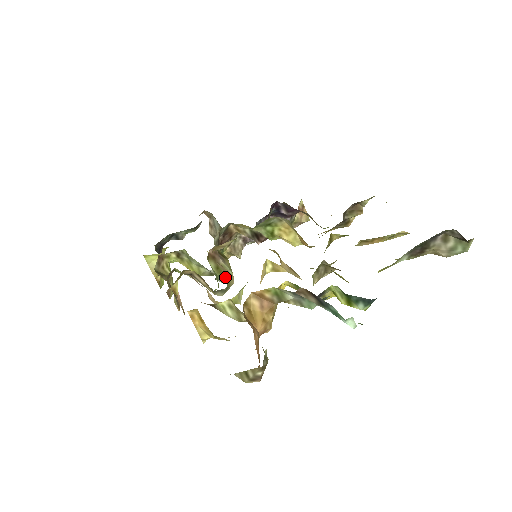
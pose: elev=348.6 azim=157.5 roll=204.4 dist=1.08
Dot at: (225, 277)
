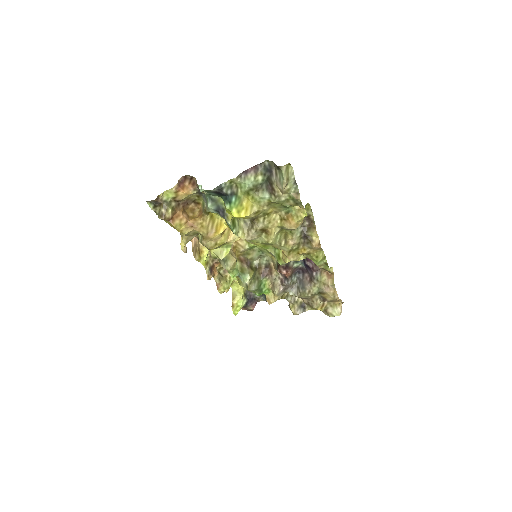
Dot at: (245, 278)
